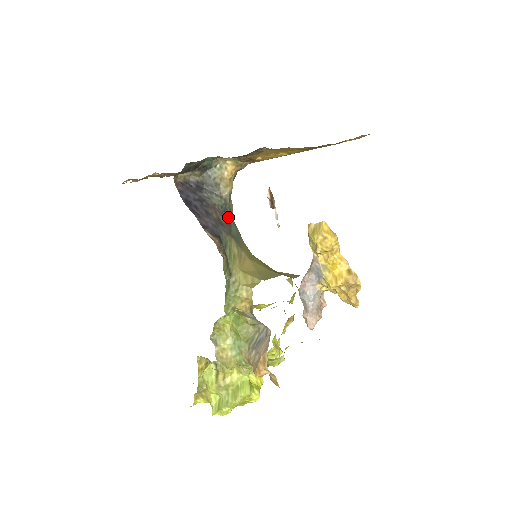
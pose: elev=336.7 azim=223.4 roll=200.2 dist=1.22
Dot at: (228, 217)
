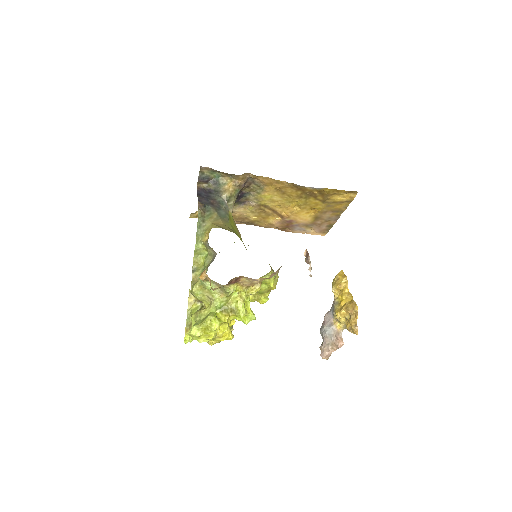
Dot at: (222, 207)
